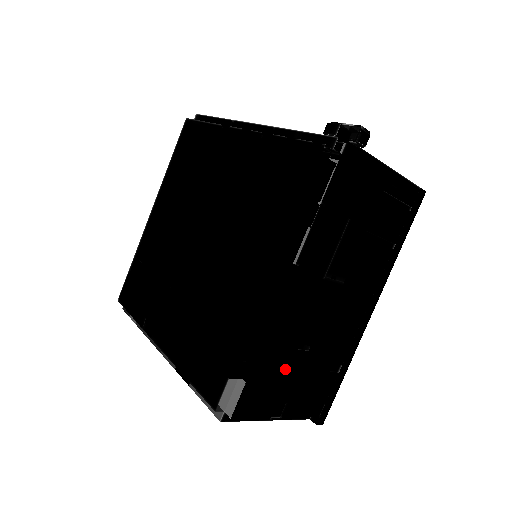
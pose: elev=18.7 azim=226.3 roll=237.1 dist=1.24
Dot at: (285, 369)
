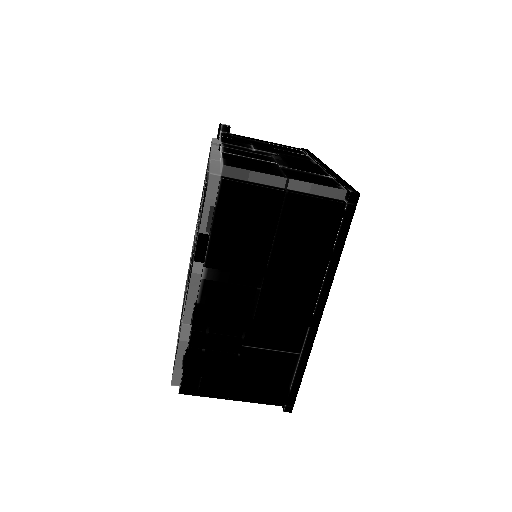
Dot at: (261, 164)
